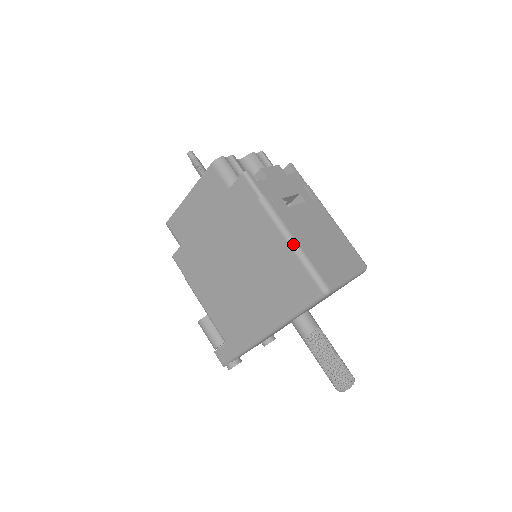
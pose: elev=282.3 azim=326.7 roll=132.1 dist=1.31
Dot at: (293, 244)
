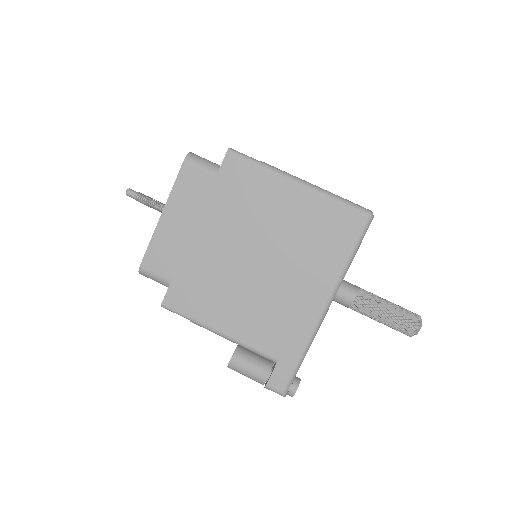
Dot at: (316, 188)
